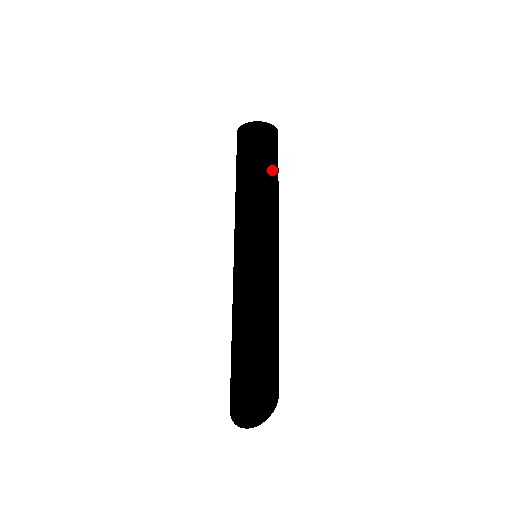
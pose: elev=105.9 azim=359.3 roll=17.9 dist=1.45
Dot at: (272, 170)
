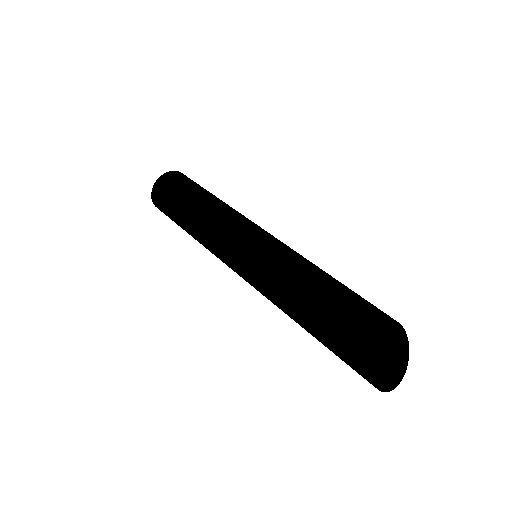
Dot at: (198, 193)
